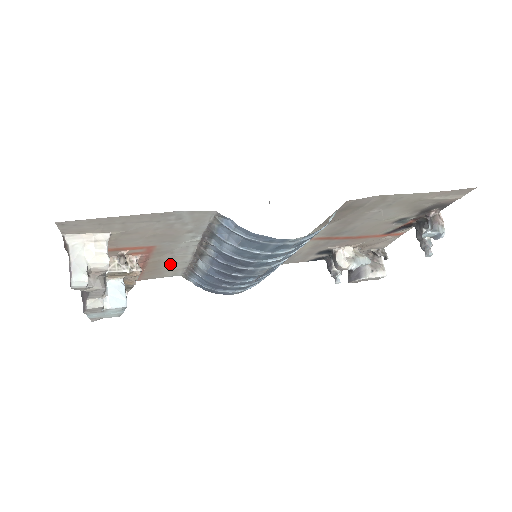
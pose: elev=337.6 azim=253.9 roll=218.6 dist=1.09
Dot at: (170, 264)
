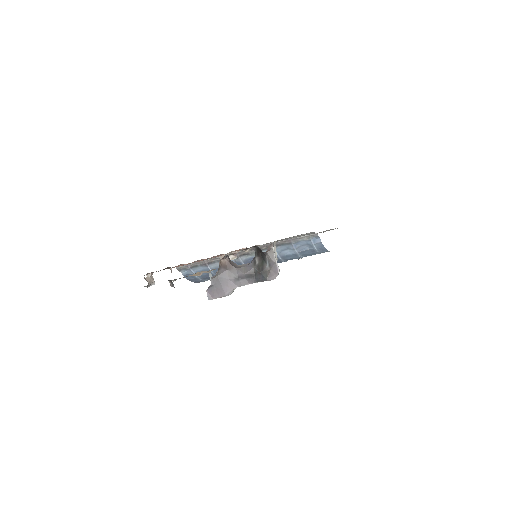
Dot at: occluded
